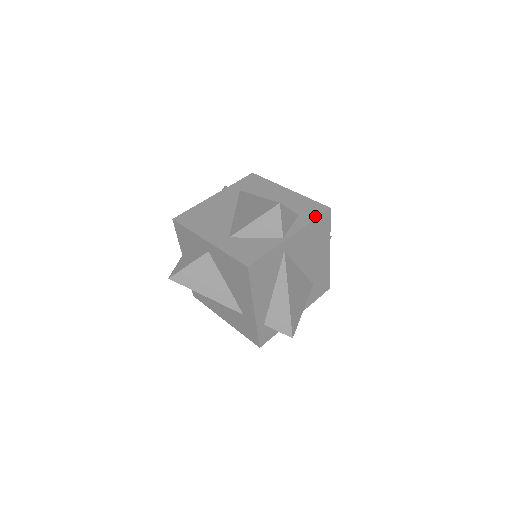
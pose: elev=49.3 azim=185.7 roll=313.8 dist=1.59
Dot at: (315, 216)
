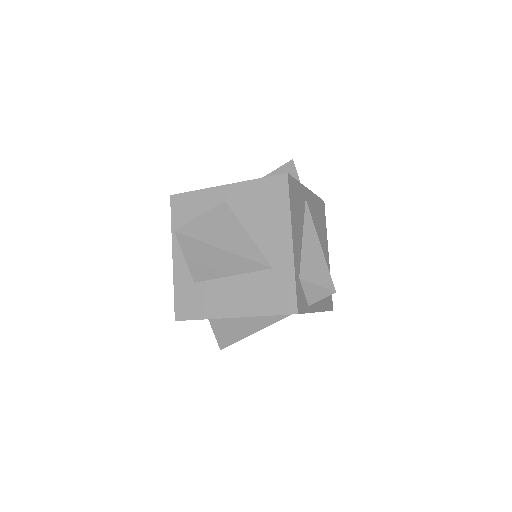
Dot at: occluded
